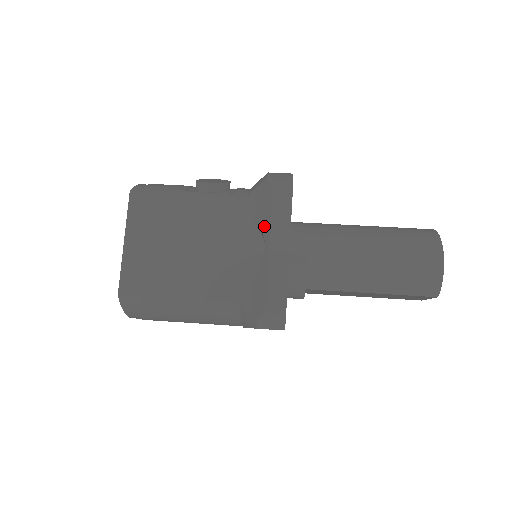
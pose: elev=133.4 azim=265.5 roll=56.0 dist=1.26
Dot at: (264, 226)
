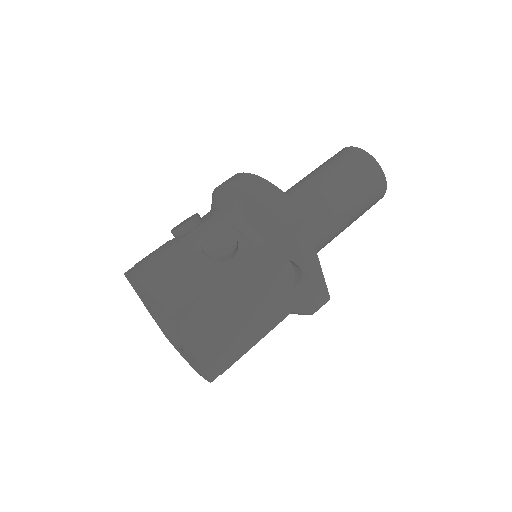
Dot at: (294, 257)
